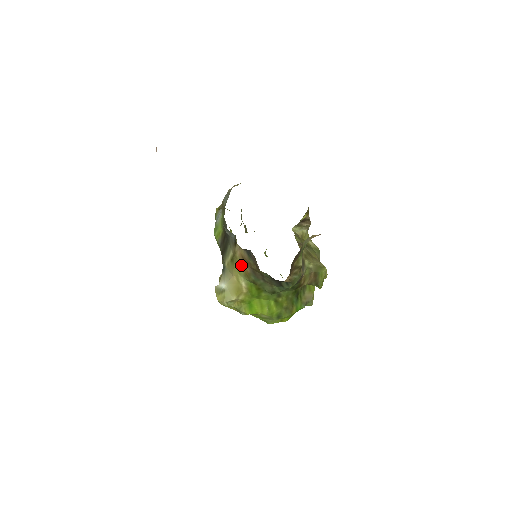
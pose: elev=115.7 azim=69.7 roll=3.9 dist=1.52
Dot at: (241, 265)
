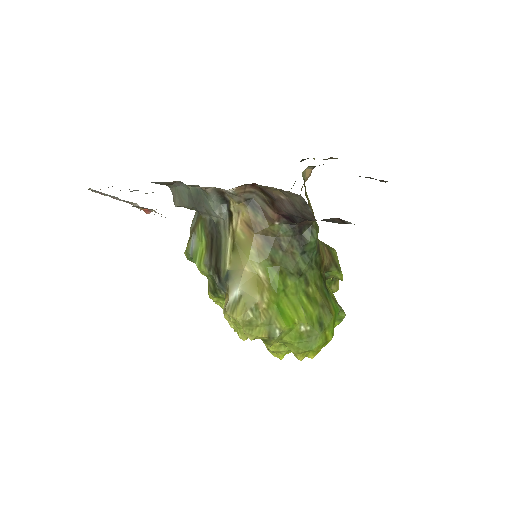
Dot at: (248, 241)
